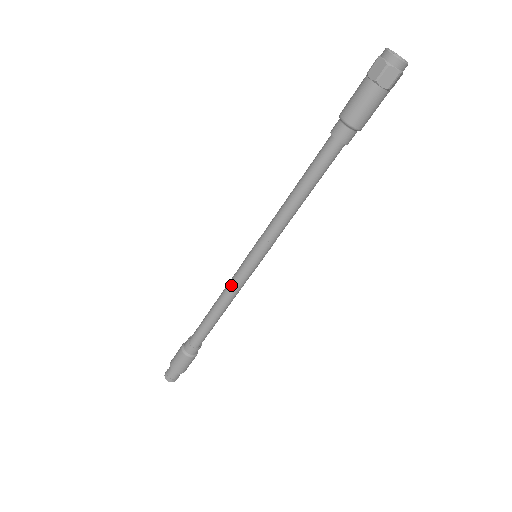
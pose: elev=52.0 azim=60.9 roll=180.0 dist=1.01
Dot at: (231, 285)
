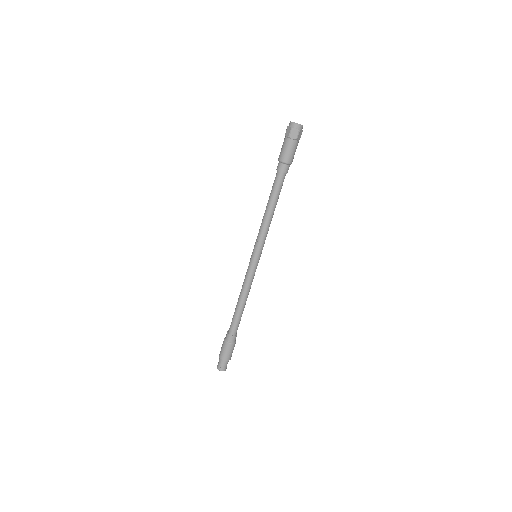
Dot at: (245, 280)
